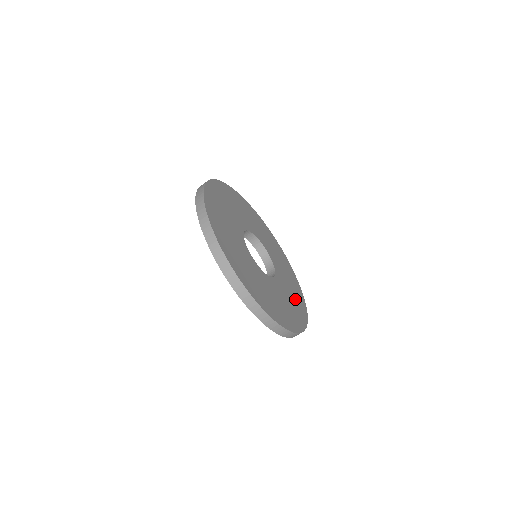
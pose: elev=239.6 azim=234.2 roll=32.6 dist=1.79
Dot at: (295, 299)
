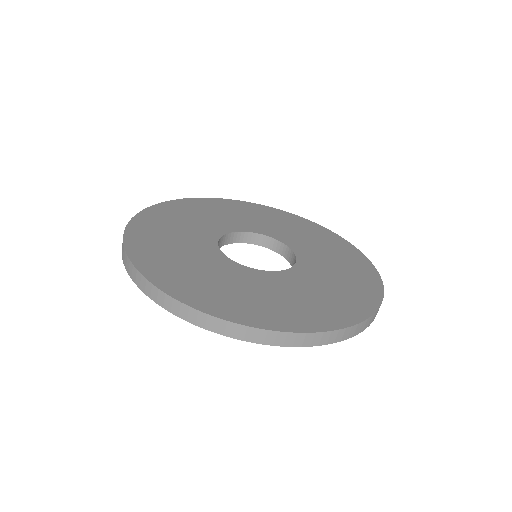
Dot at: (310, 304)
